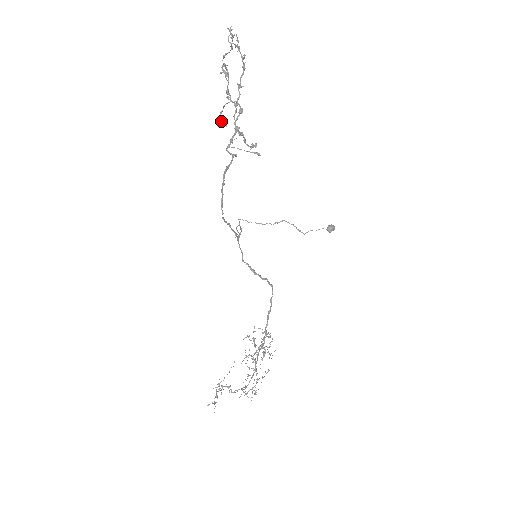
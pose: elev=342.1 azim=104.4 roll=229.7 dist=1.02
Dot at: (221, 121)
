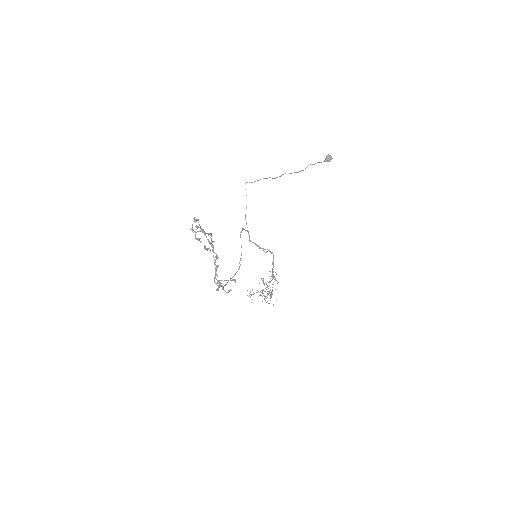
Dot at: occluded
